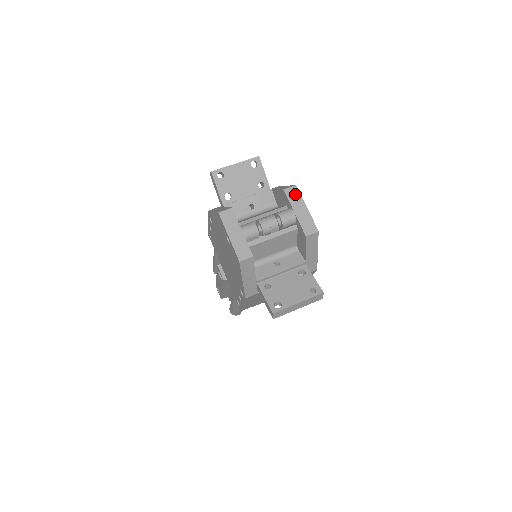
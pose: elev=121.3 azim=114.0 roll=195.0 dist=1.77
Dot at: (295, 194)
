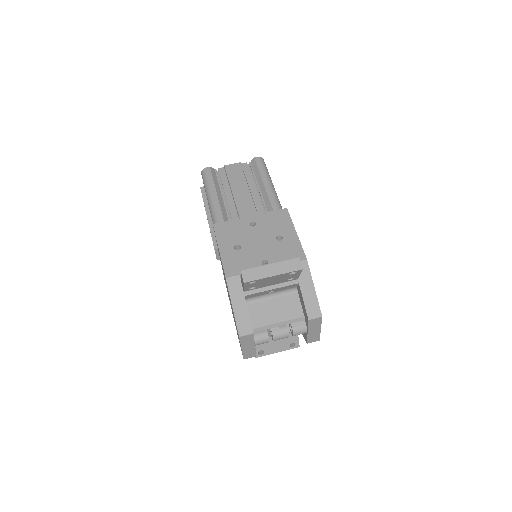
Dot at: (317, 322)
